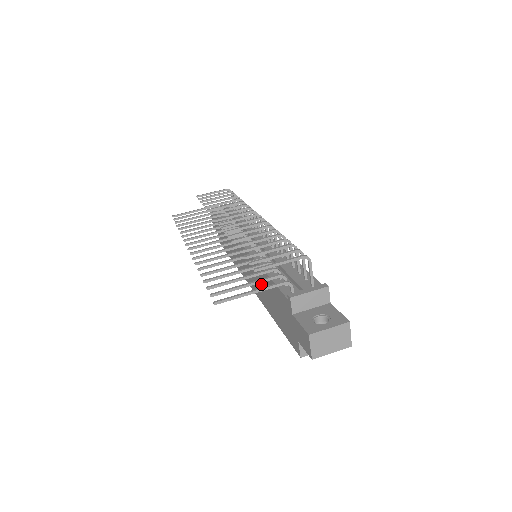
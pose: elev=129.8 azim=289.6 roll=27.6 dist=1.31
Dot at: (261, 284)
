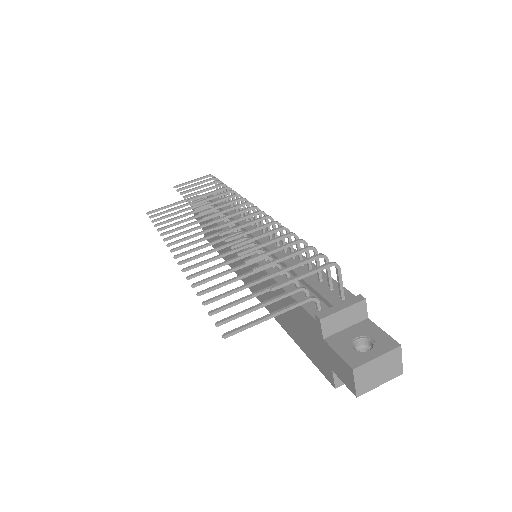
Dot at: (270, 294)
